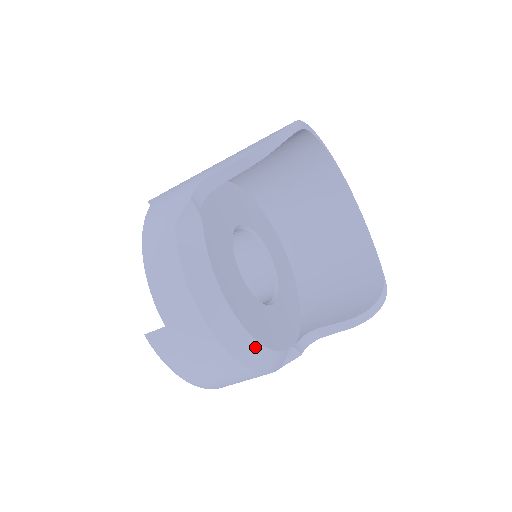
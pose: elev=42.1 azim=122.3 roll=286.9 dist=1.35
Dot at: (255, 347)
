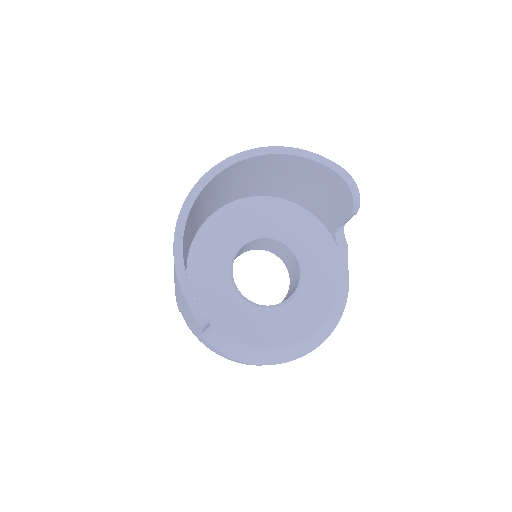
Dot at: (332, 317)
